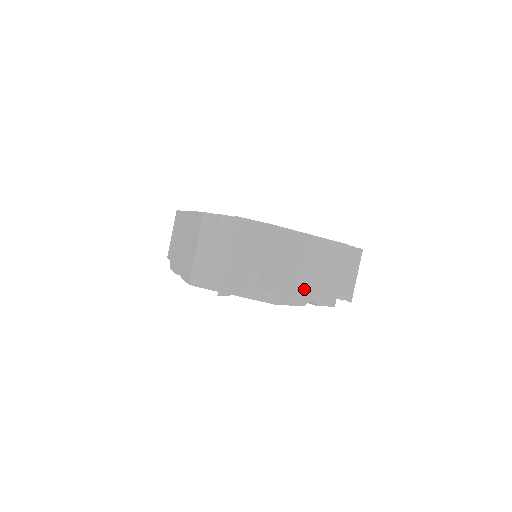
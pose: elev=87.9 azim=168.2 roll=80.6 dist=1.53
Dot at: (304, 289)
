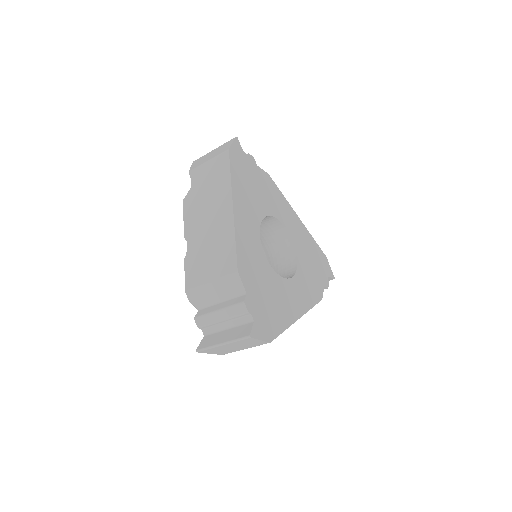
Dot at: occluded
